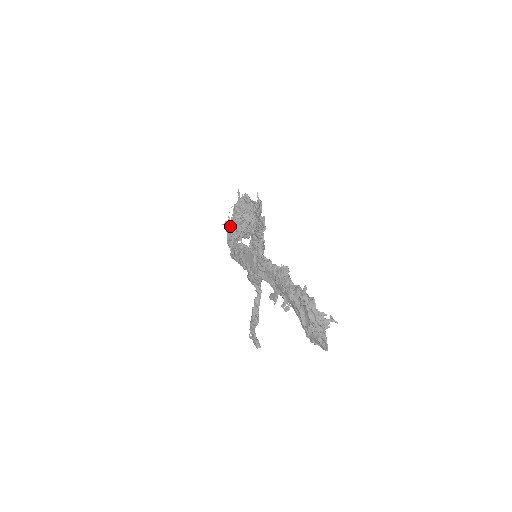
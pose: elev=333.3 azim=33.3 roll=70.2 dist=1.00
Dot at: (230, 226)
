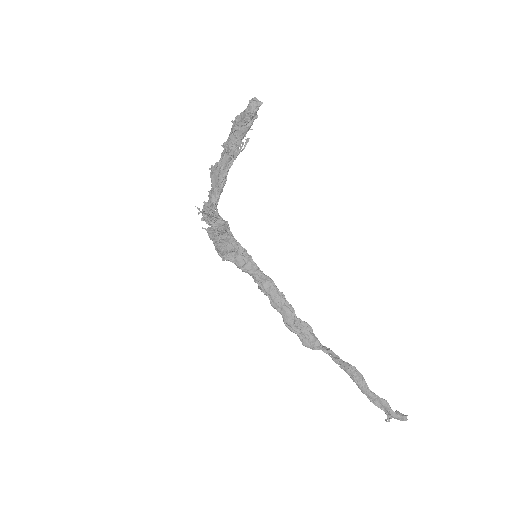
Dot at: (202, 210)
